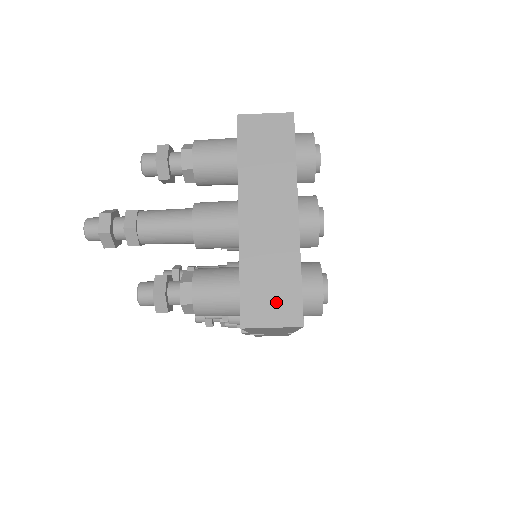
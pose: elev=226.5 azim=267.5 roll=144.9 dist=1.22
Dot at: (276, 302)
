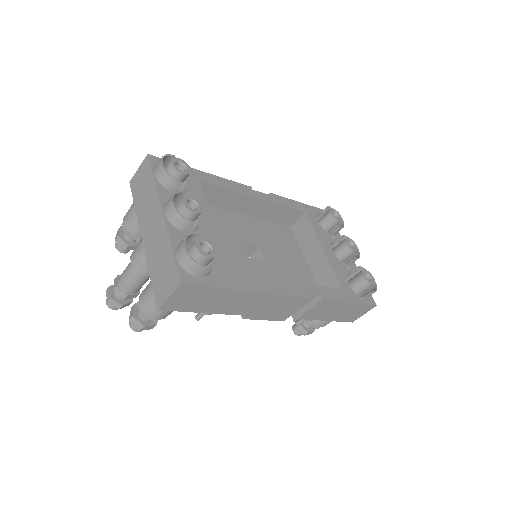
Dot at: (167, 279)
